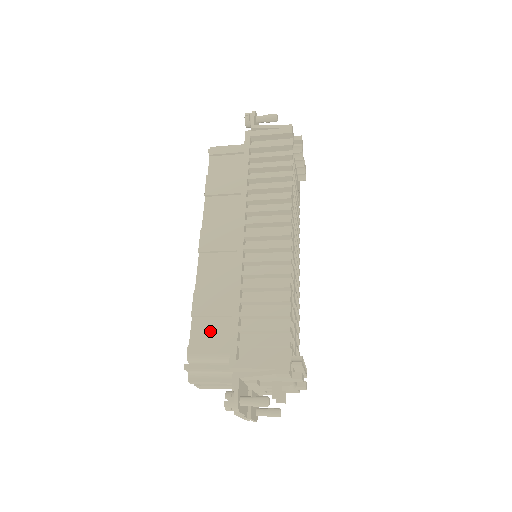
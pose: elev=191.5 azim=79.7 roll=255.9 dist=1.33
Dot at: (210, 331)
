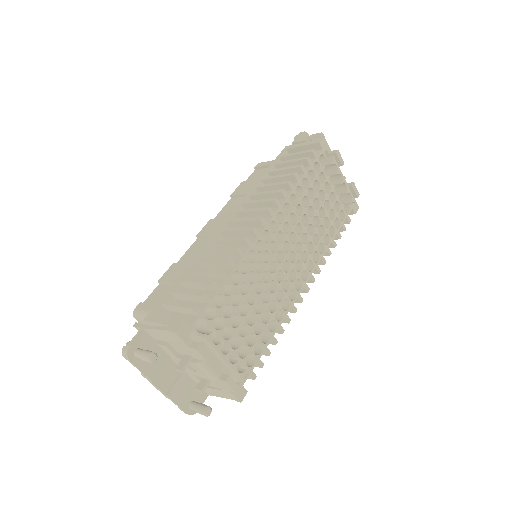
Dot at: (161, 295)
